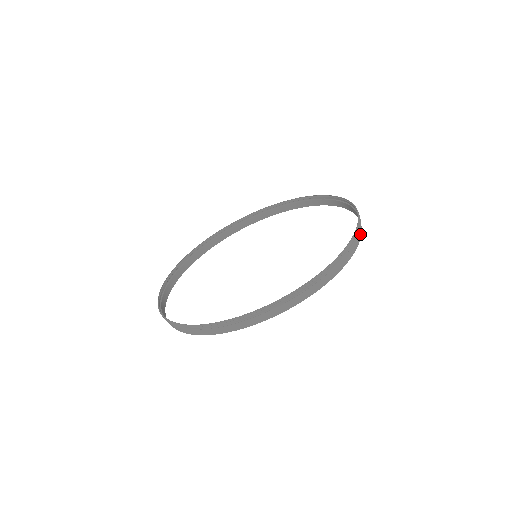
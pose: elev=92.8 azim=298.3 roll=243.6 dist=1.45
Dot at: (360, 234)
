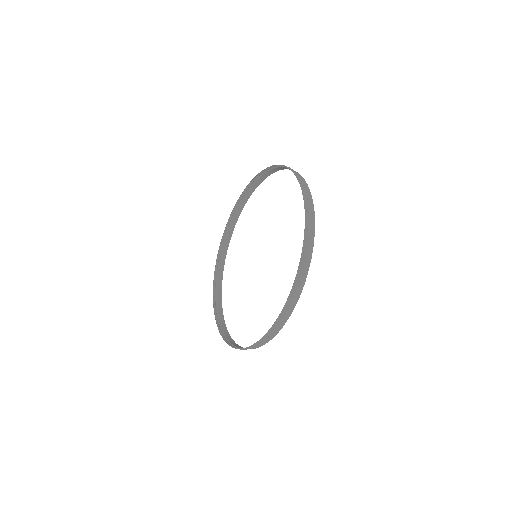
Dot at: occluded
